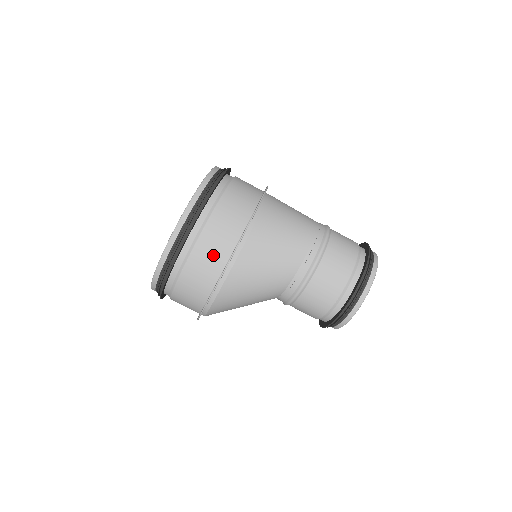
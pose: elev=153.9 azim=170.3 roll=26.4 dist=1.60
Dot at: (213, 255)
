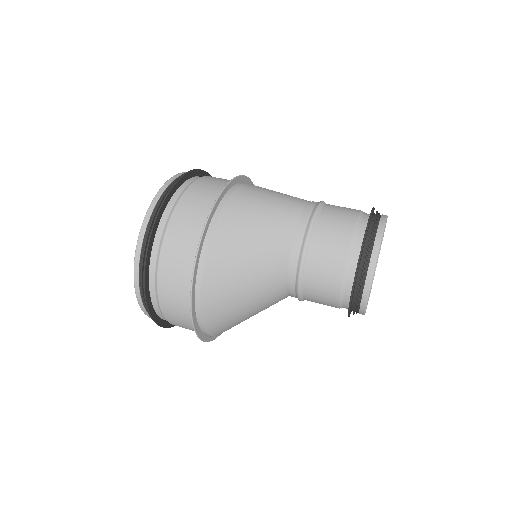
Dot at: (209, 190)
